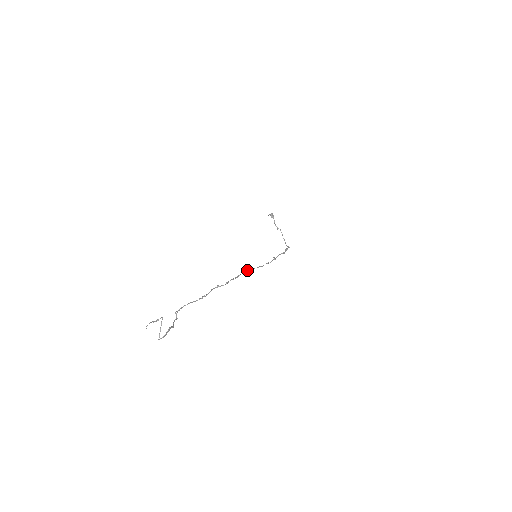
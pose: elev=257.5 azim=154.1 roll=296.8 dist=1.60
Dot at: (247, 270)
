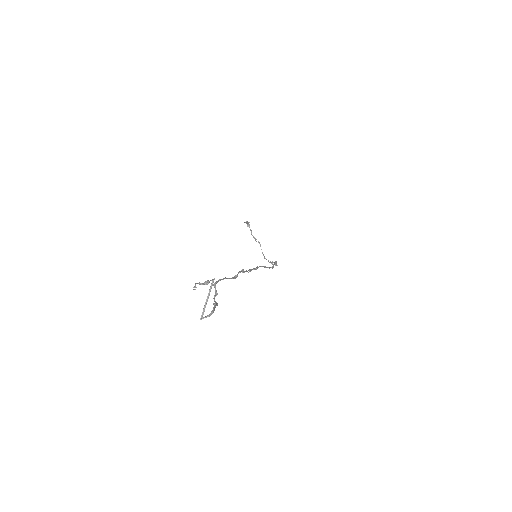
Dot at: occluded
